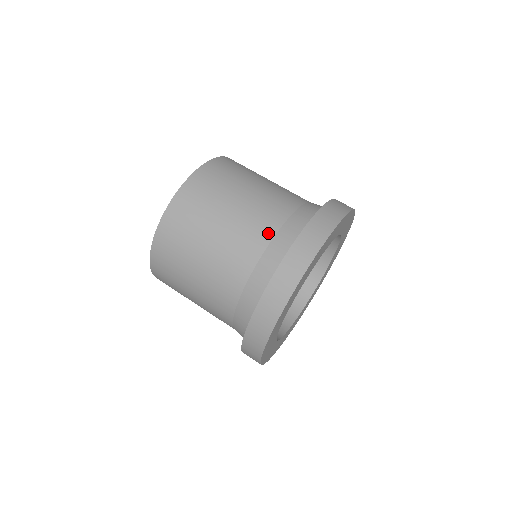
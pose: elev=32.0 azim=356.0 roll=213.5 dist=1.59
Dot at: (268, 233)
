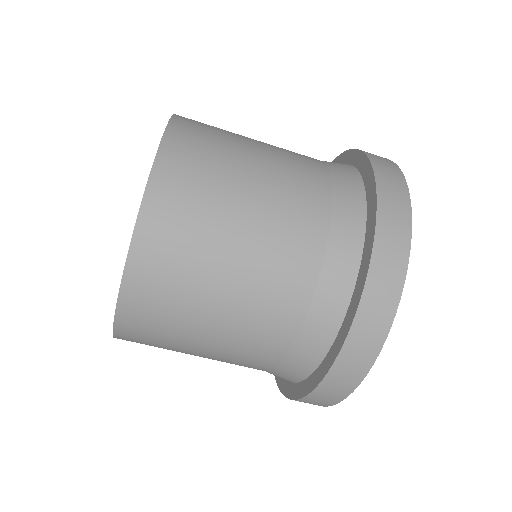
Dot at: (317, 161)
